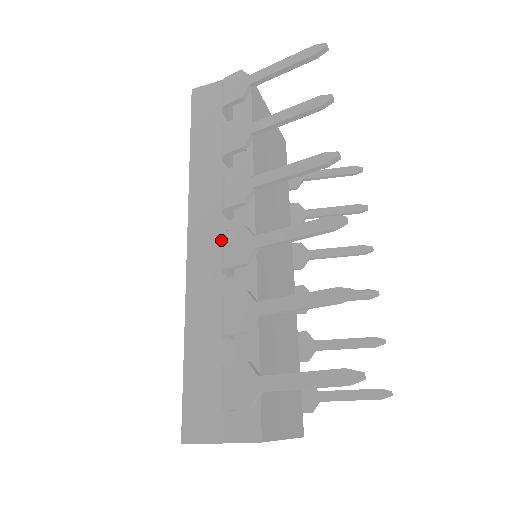
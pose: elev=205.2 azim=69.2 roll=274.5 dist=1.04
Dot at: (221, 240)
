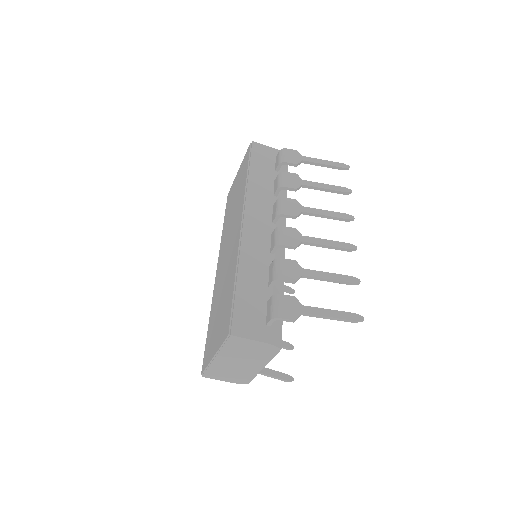
Dot at: (267, 231)
